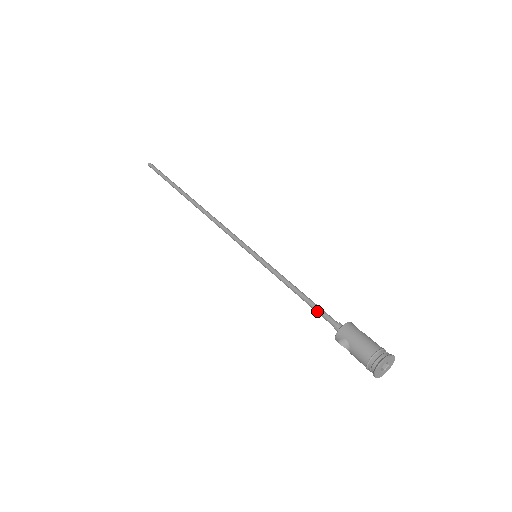
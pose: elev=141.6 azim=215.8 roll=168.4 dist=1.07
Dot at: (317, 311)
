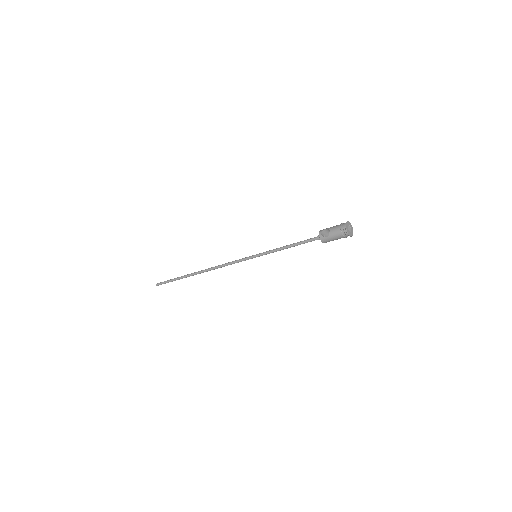
Dot at: (304, 240)
